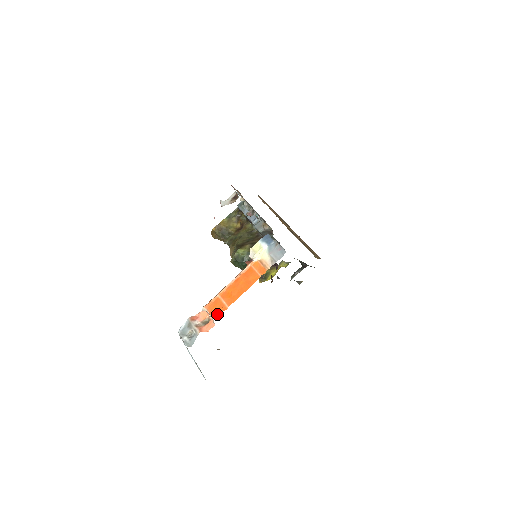
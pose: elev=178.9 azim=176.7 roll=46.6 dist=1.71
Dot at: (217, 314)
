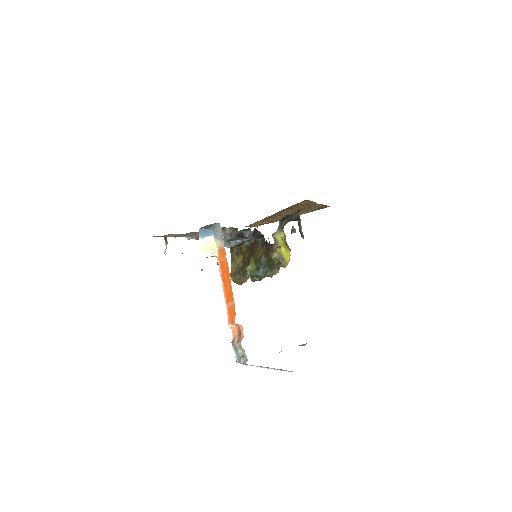
Dot at: occluded
